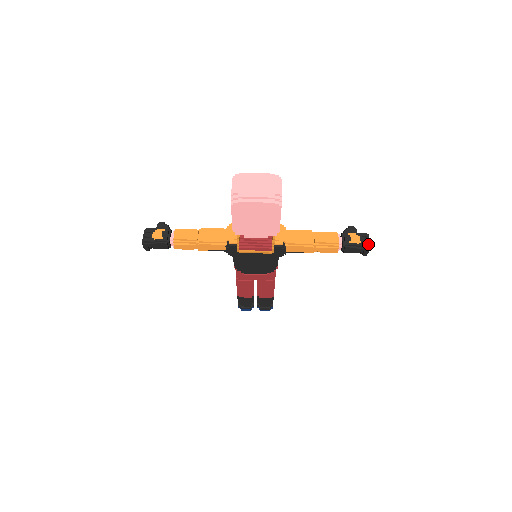
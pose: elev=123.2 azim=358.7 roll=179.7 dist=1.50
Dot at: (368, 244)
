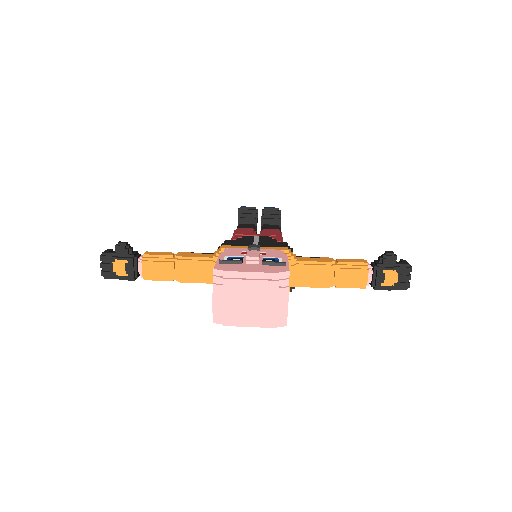
Dot at: (407, 285)
